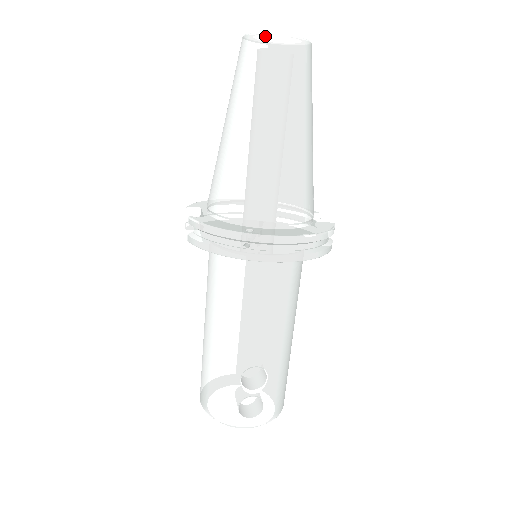
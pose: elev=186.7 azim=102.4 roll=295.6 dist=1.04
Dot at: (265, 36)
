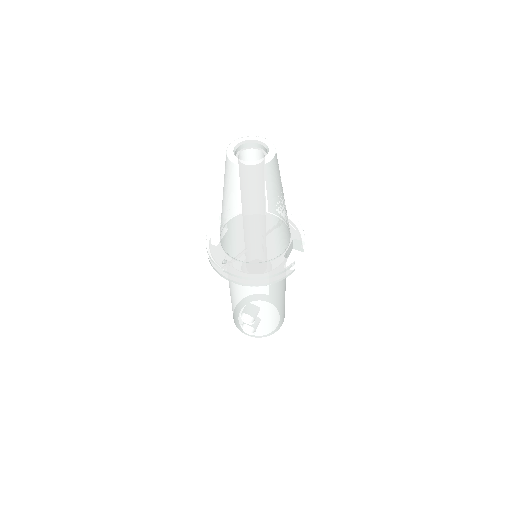
Dot at: (230, 161)
